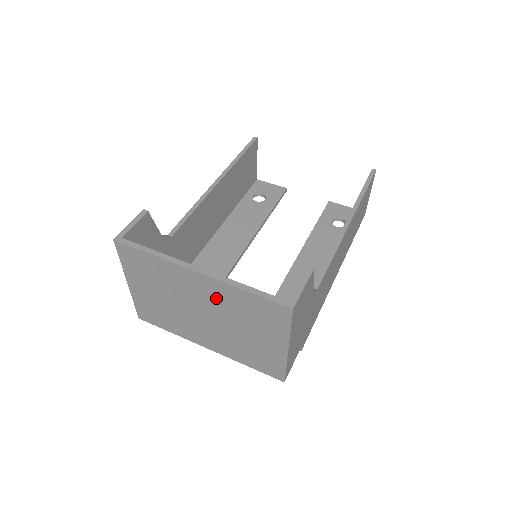
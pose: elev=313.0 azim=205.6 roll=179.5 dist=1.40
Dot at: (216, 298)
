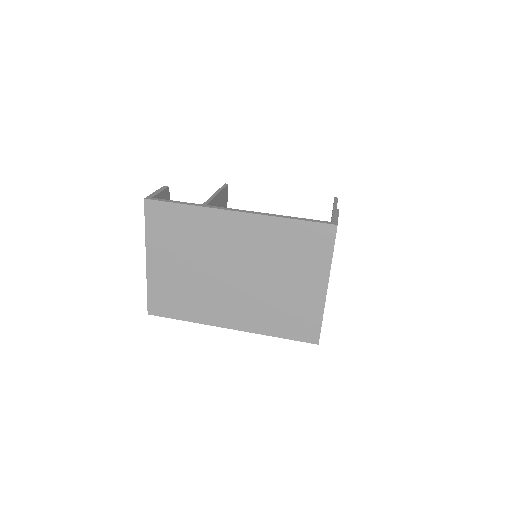
Dot at: (254, 242)
